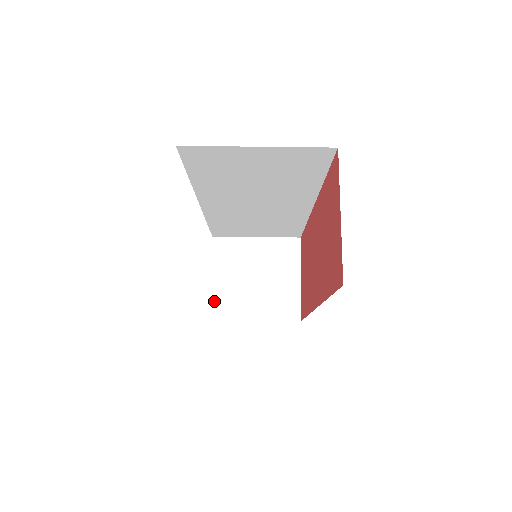
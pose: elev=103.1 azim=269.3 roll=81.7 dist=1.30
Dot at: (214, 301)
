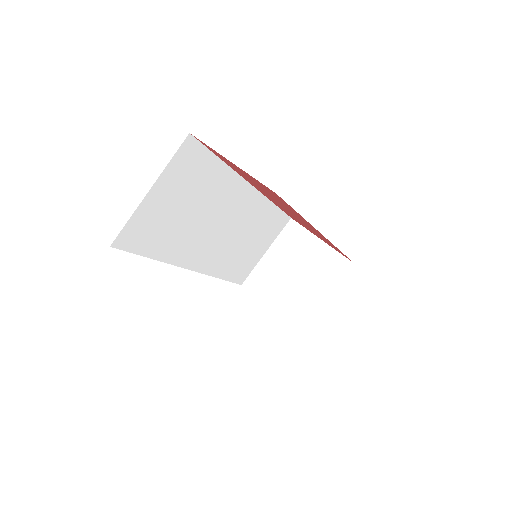
Dot at: (288, 321)
